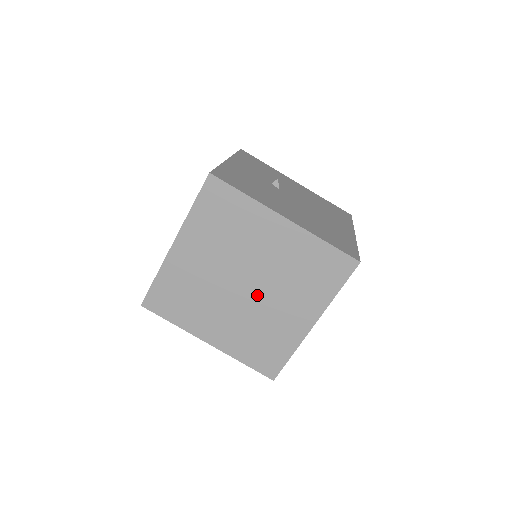
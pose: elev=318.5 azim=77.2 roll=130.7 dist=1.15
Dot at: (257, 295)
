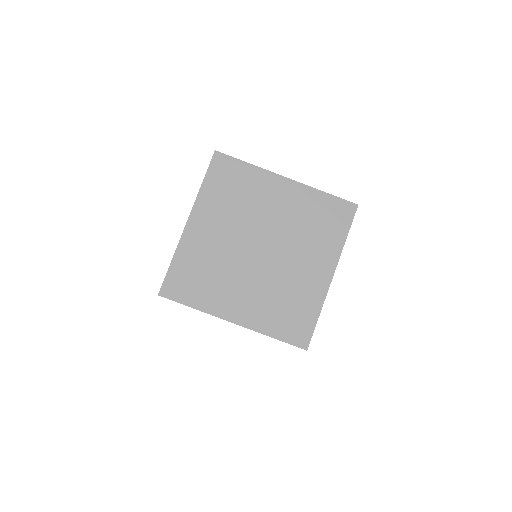
Dot at: (274, 257)
